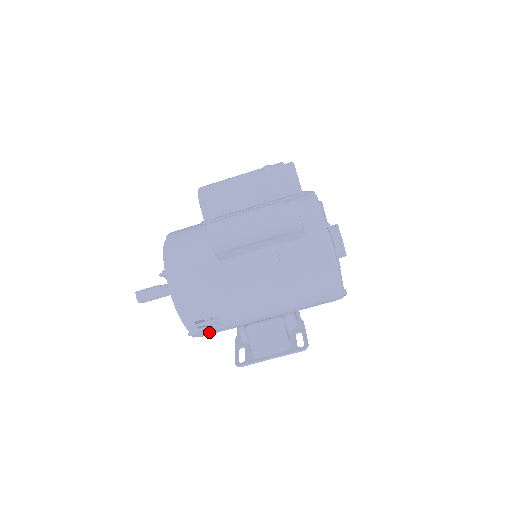
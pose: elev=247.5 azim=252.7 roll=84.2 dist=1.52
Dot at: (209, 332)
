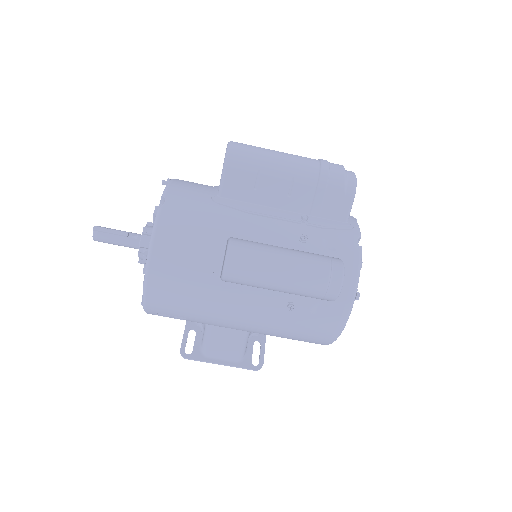
Dot at: occluded
